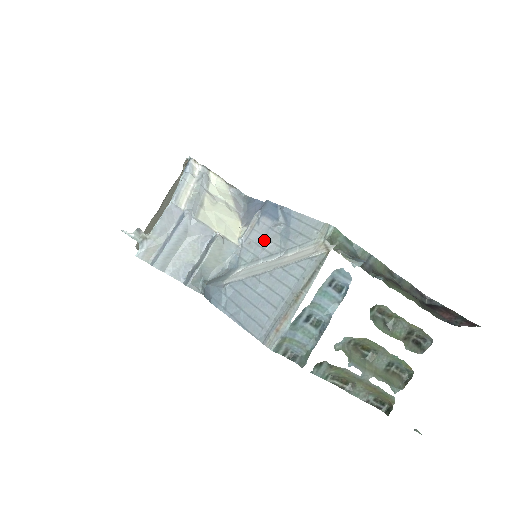
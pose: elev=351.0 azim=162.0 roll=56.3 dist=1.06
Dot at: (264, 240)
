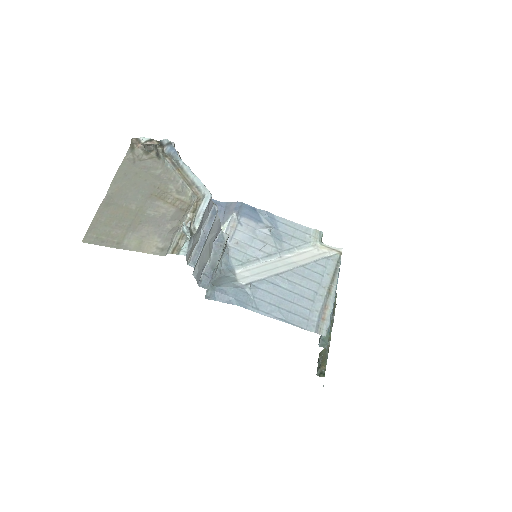
Dot at: (255, 241)
